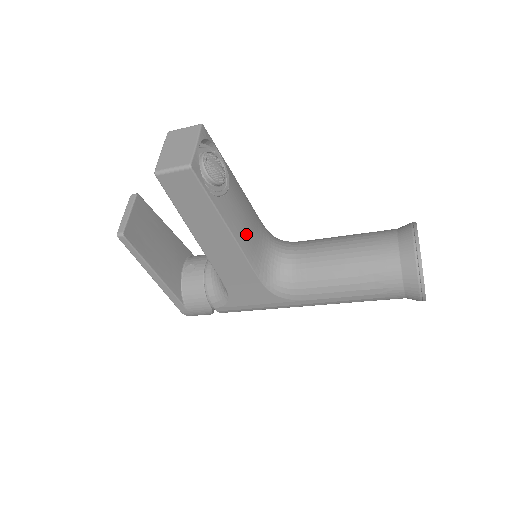
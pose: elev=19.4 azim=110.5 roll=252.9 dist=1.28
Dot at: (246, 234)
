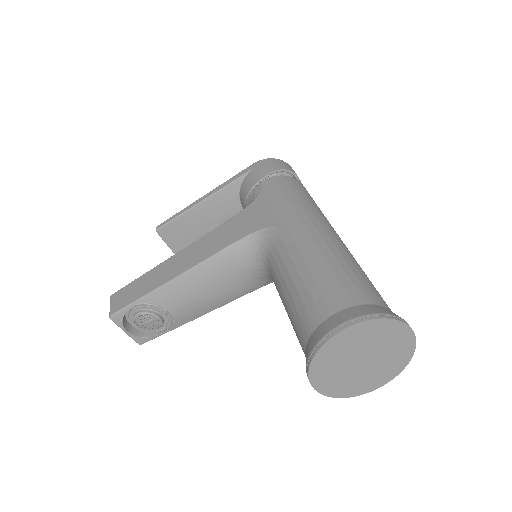
Dot at: (217, 299)
